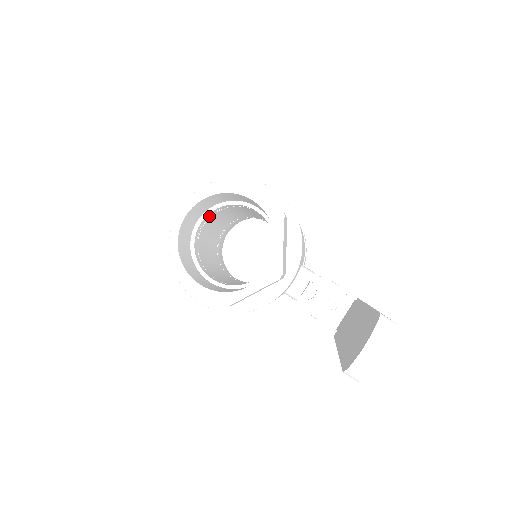
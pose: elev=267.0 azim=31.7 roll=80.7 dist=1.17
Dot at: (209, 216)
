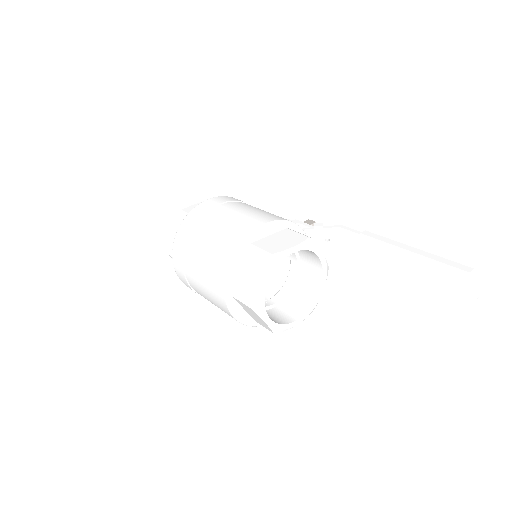
Dot at: occluded
